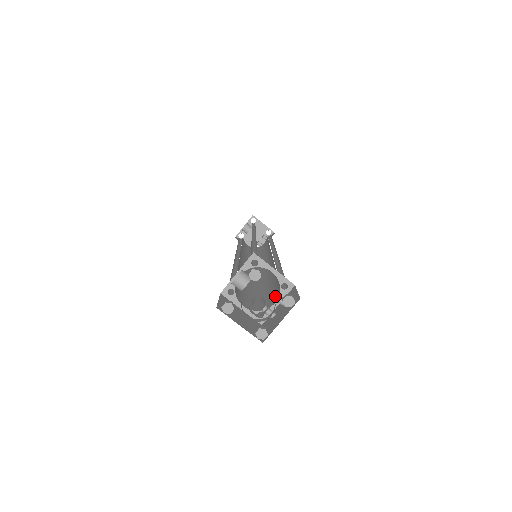
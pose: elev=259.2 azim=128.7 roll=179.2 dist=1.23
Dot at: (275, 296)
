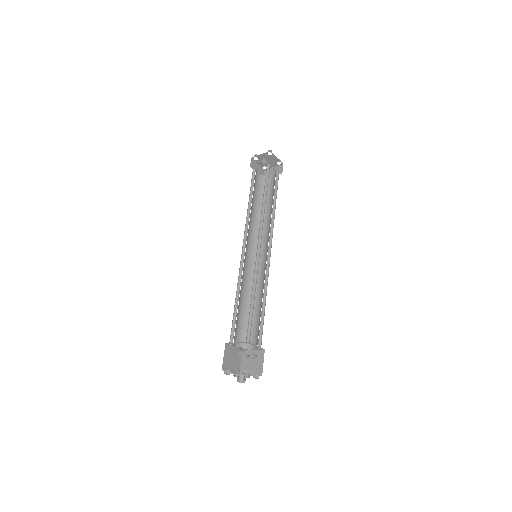
Dot at: (252, 357)
